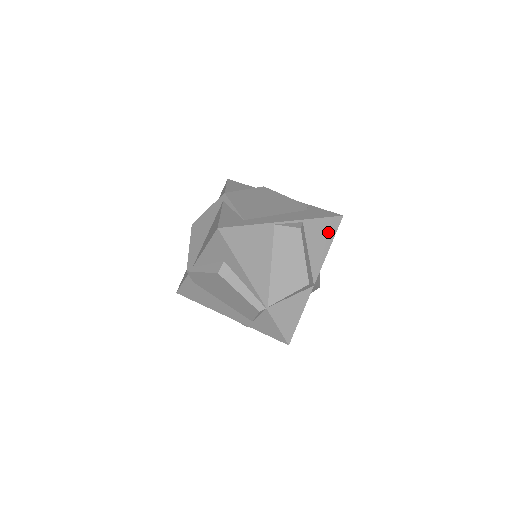
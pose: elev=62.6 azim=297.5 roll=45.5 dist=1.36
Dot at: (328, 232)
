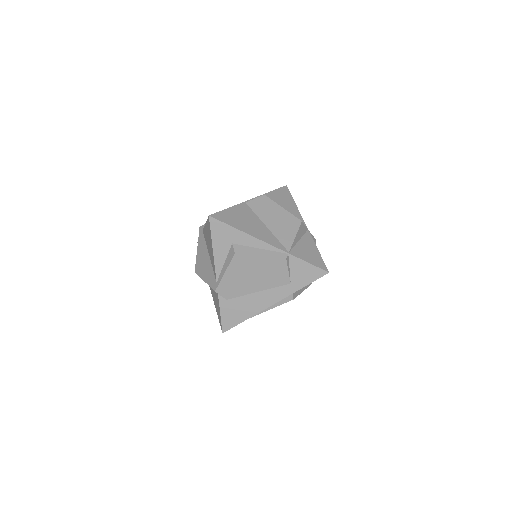
Dot at: (286, 197)
